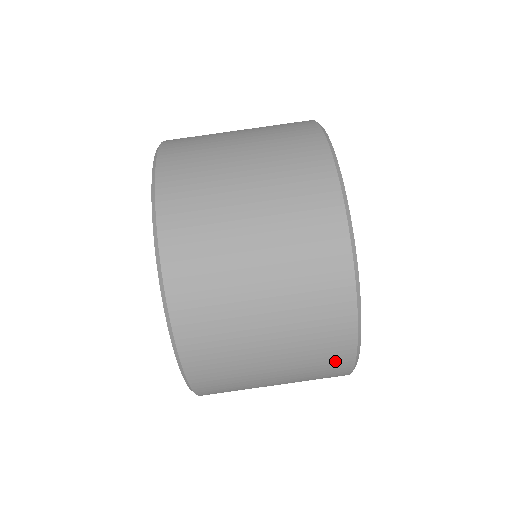
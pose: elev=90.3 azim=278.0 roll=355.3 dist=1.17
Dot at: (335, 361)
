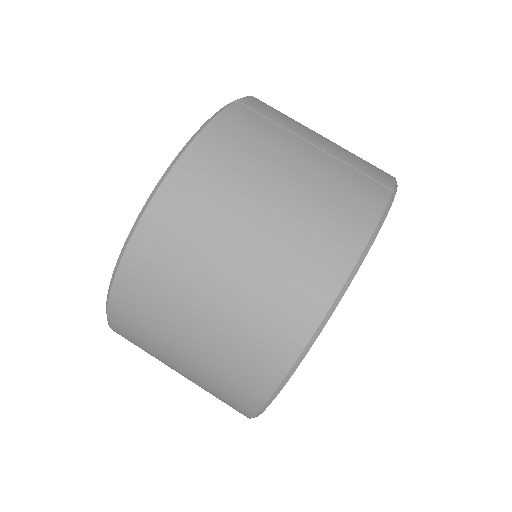
Dot at: occluded
